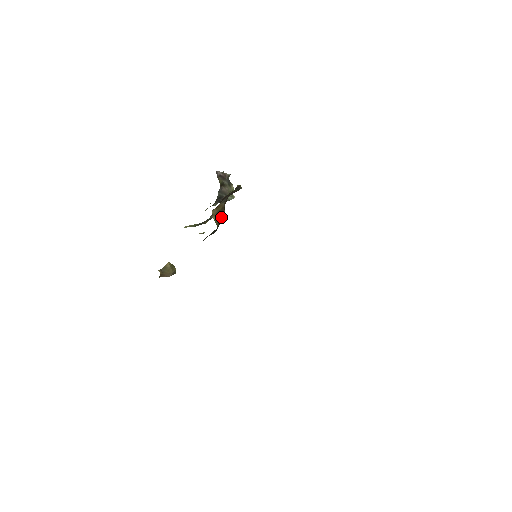
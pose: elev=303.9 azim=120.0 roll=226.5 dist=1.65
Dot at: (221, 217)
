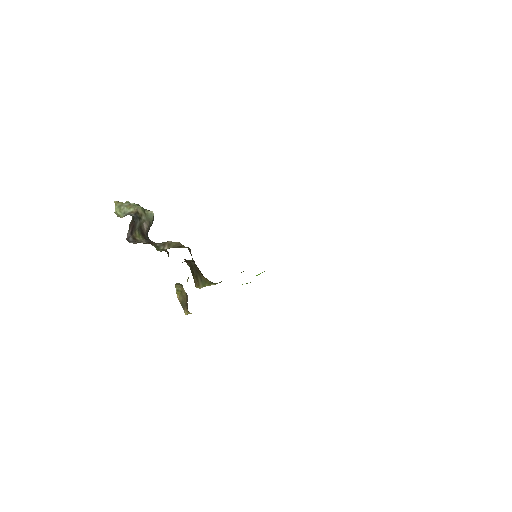
Dot at: (197, 270)
